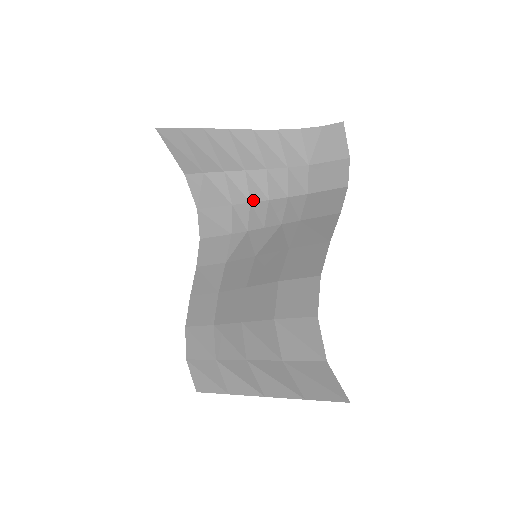
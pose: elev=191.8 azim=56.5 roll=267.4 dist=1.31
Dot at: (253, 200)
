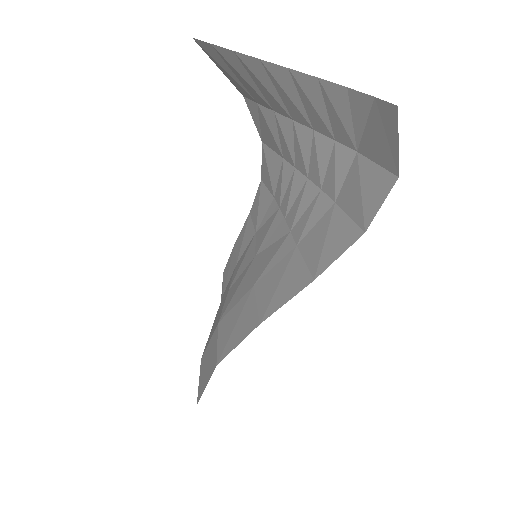
Dot at: (297, 166)
